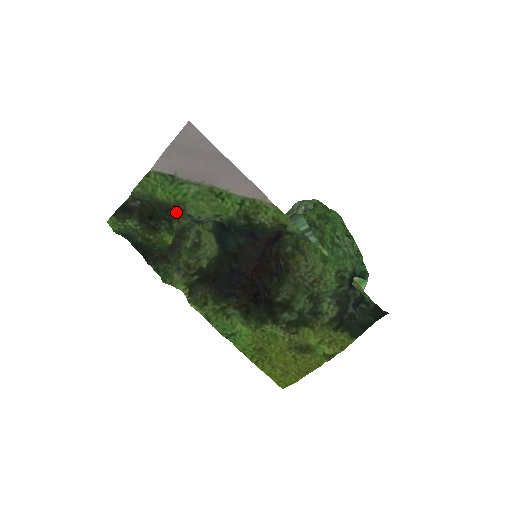
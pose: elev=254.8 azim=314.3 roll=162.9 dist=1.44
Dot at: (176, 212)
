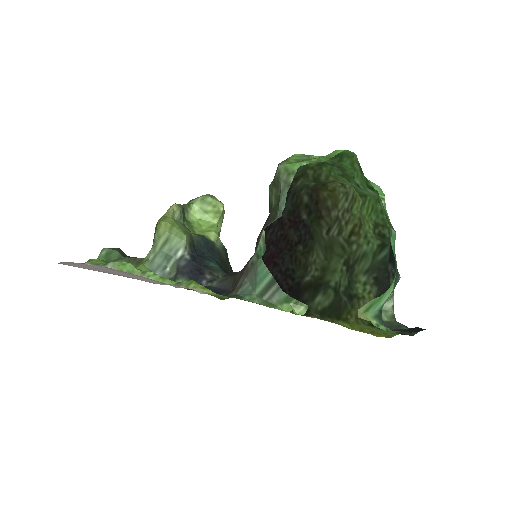
Dot at: occluded
